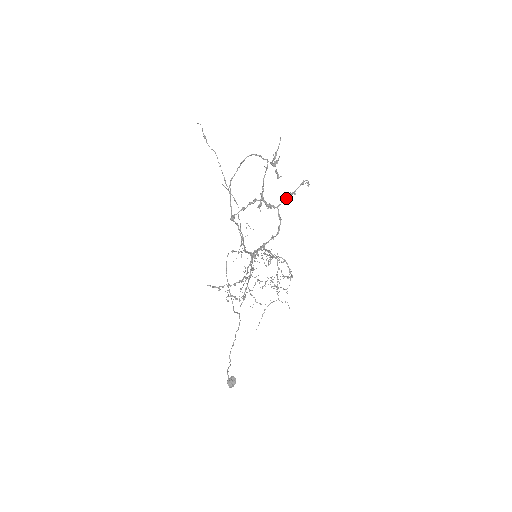
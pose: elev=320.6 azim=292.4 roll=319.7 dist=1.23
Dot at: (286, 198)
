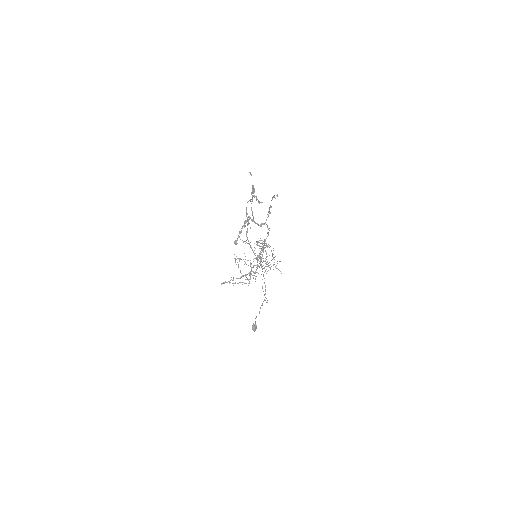
Dot at: occluded
